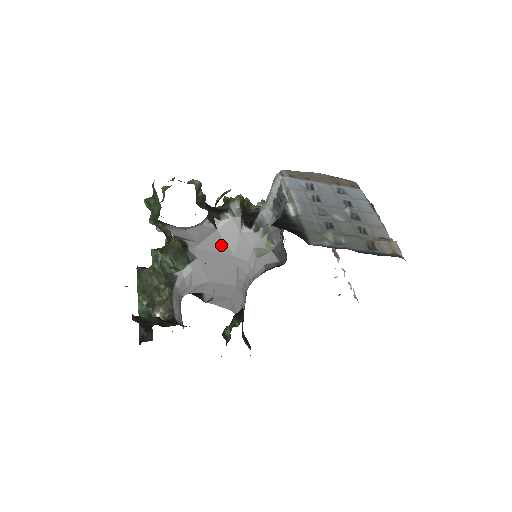
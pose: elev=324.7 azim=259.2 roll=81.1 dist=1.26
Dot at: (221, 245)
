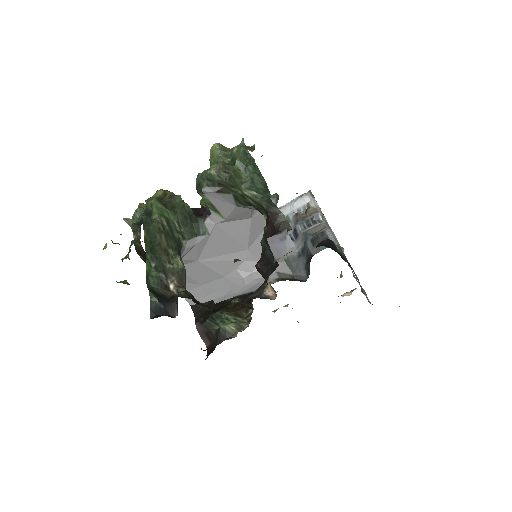
Dot at: (244, 234)
